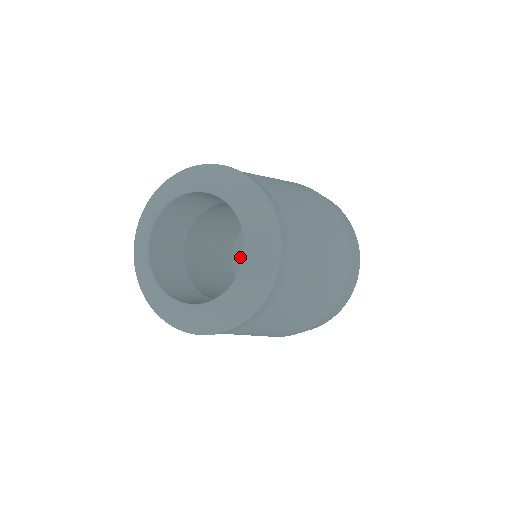
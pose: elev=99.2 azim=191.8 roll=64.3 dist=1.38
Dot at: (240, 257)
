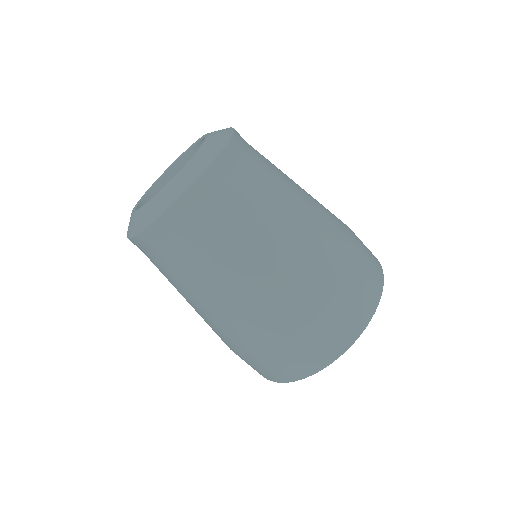
Dot at: occluded
